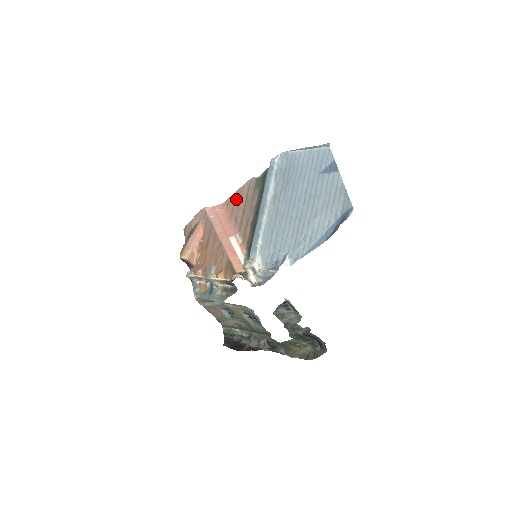
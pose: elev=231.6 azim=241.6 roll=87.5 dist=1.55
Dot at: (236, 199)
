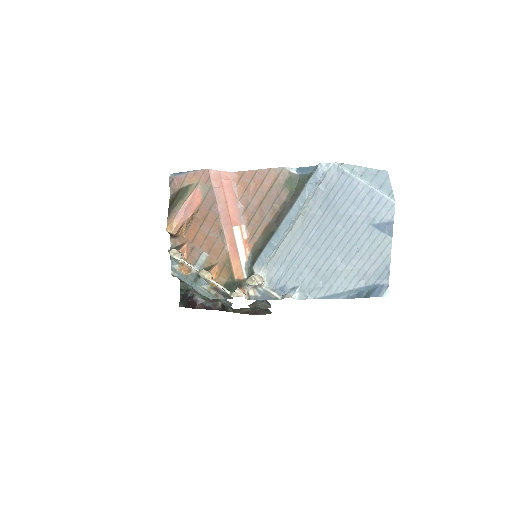
Dot at: (254, 180)
